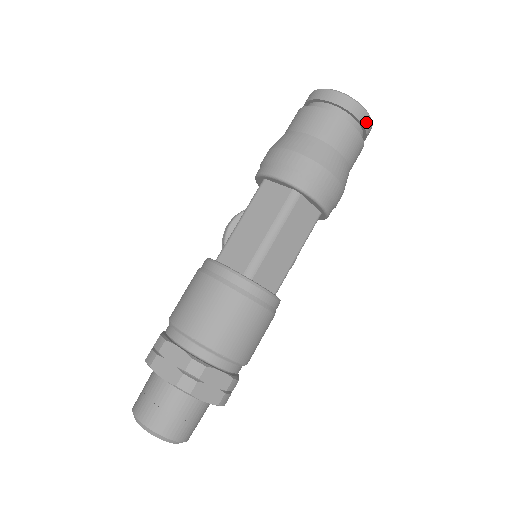
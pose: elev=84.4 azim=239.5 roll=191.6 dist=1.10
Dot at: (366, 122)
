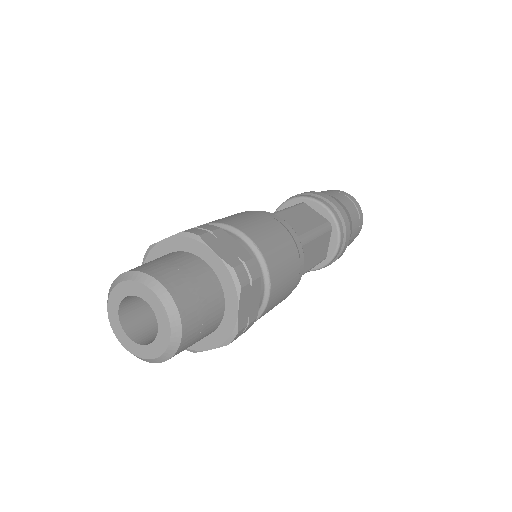
Dot at: (359, 231)
